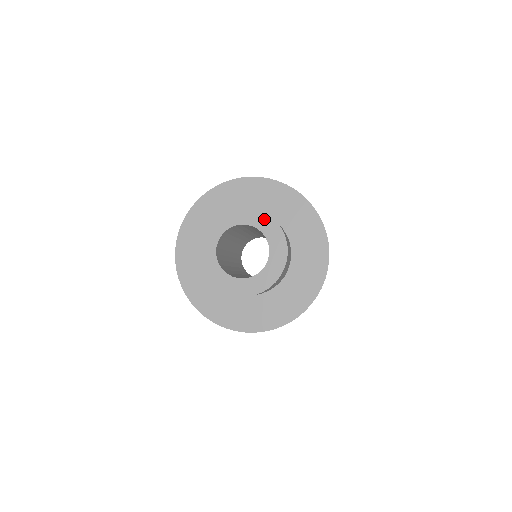
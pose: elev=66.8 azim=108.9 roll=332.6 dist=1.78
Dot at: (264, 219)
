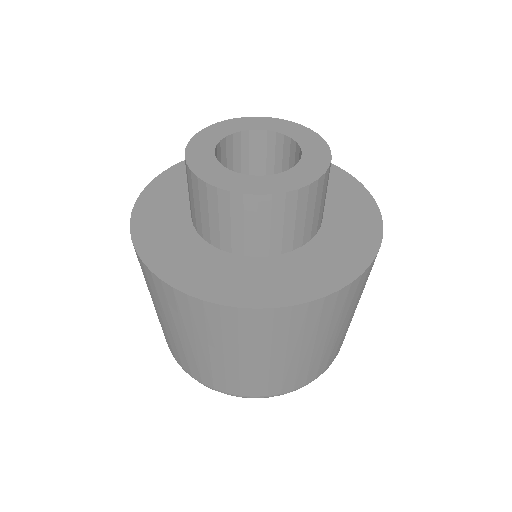
Dot at: (304, 132)
